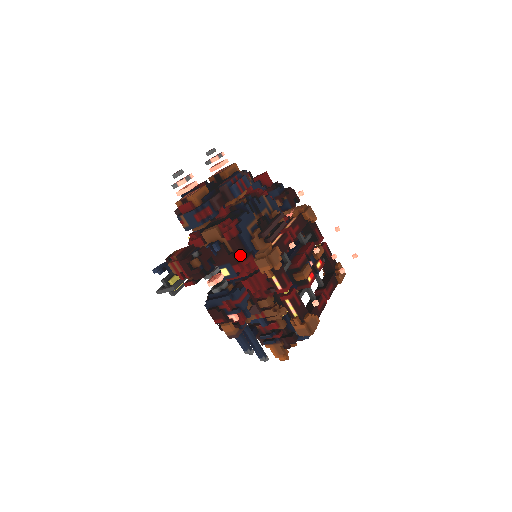
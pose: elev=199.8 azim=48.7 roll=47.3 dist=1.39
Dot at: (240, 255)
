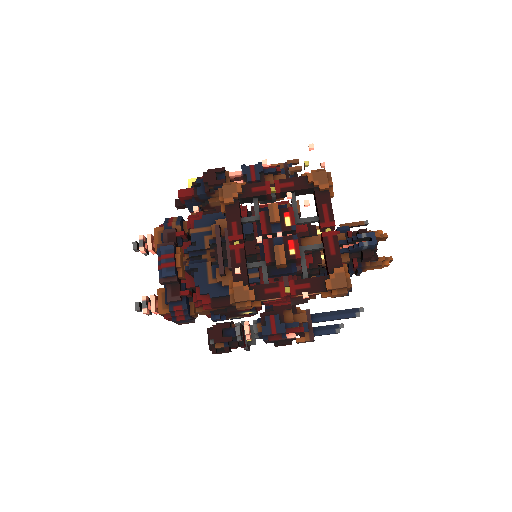
Dot at: (232, 306)
